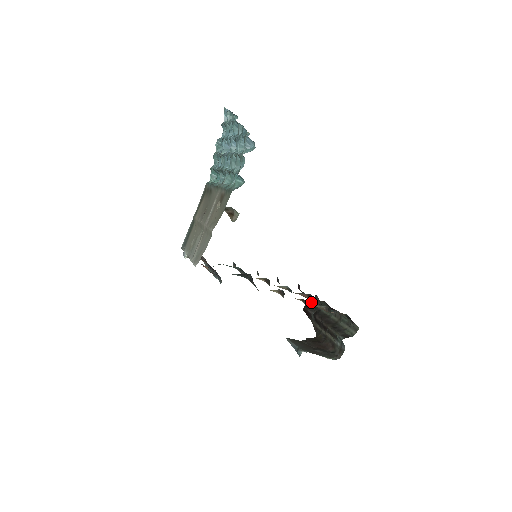
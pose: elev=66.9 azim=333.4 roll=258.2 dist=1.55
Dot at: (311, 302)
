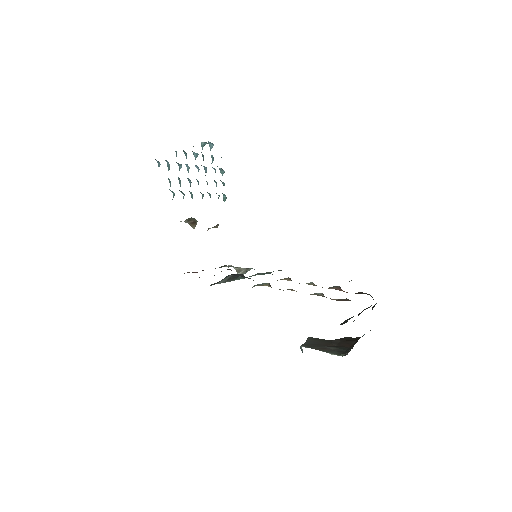
Dot at: occluded
